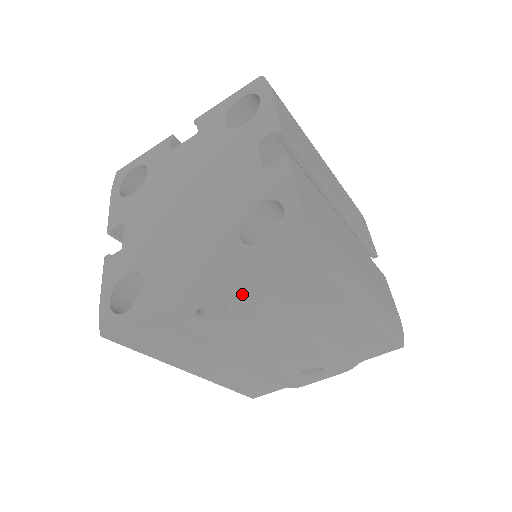
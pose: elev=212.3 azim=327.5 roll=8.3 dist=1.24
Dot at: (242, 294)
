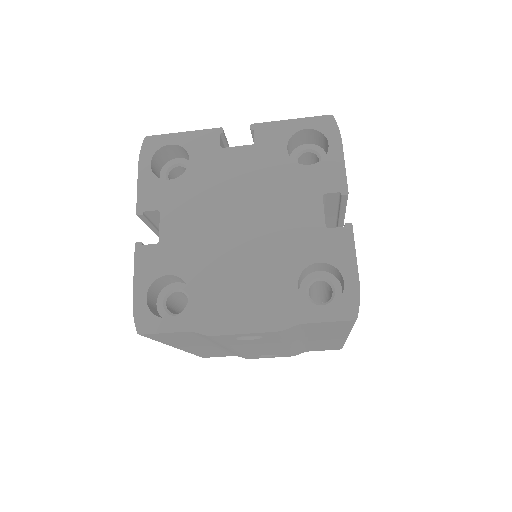
Dot at: (284, 334)
